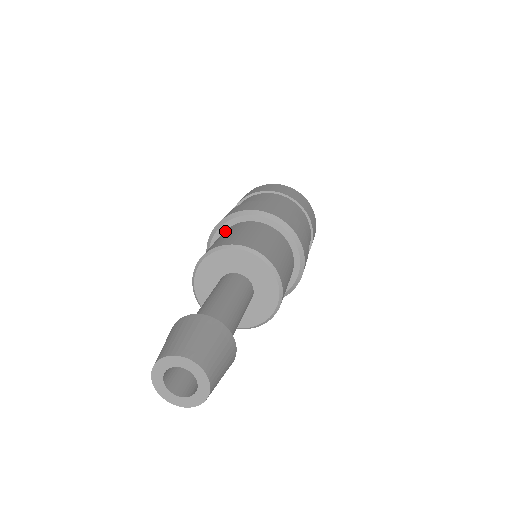
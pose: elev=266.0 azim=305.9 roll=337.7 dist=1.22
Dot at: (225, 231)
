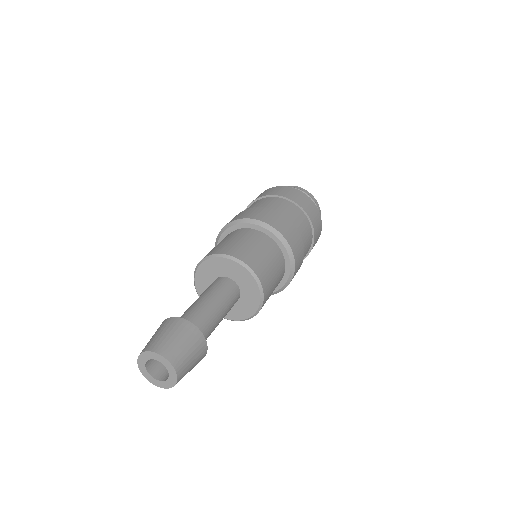
Dot at: (253, 233)
